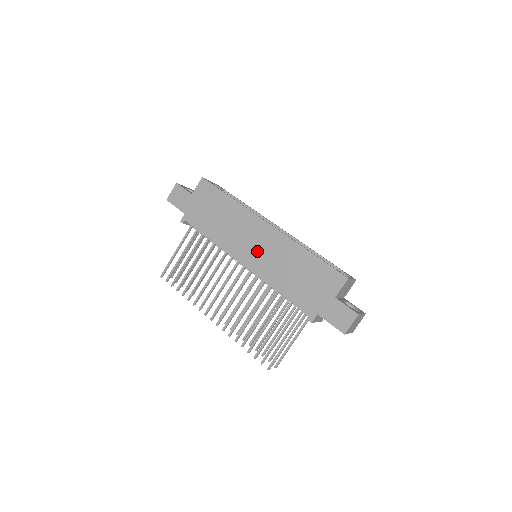
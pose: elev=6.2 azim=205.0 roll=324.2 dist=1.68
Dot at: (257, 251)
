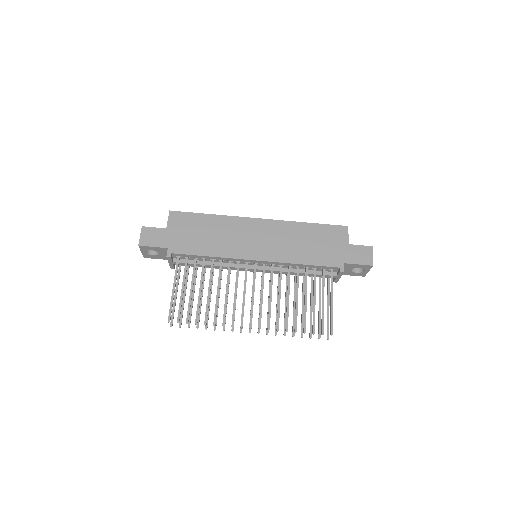
Dot at: (263, 244)
